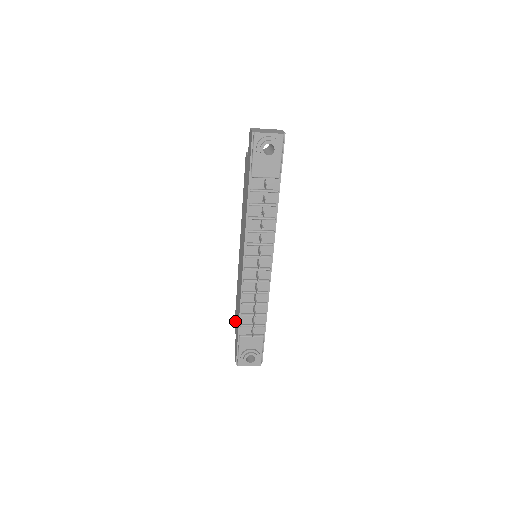
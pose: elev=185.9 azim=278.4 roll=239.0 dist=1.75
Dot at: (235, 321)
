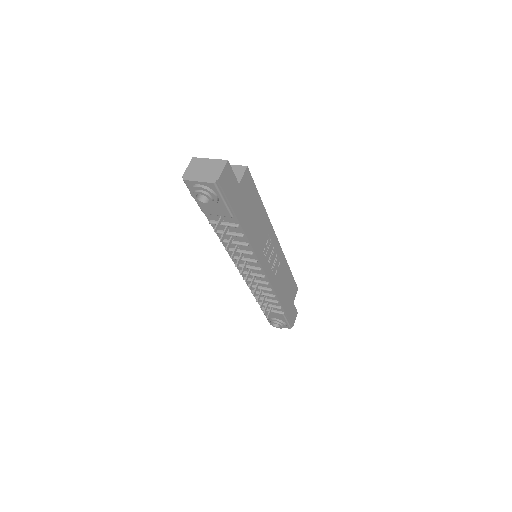
Dot at: occluded
